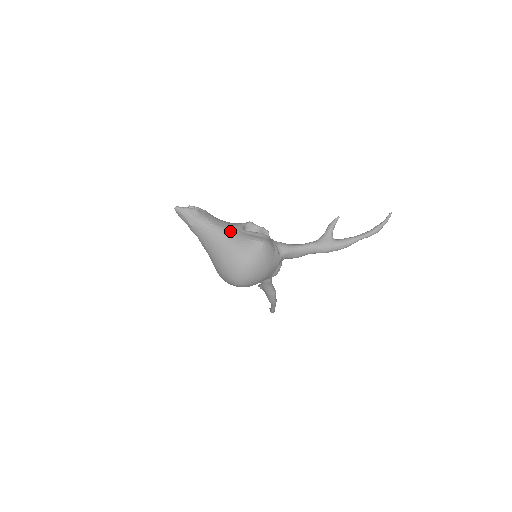
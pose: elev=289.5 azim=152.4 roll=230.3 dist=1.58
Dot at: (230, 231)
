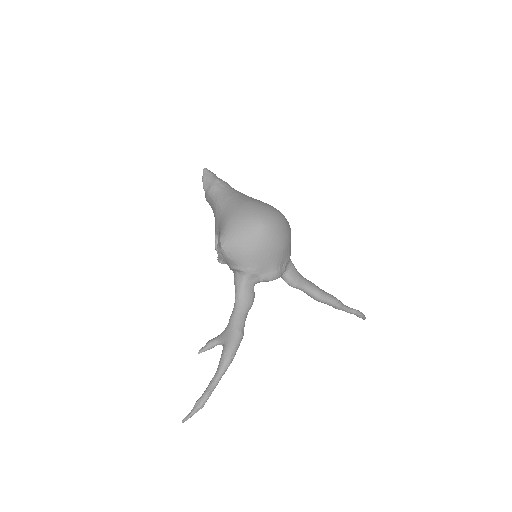
Dot at: occluded
